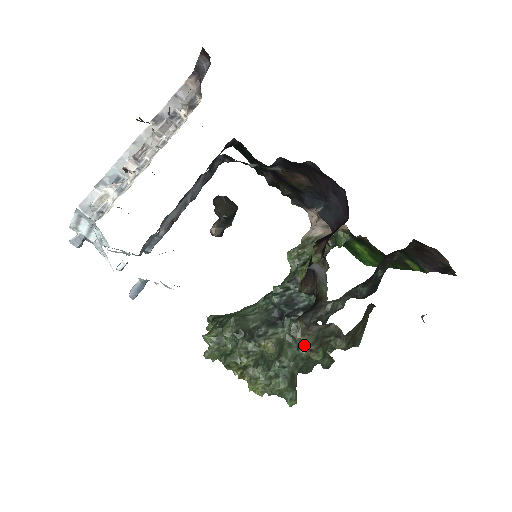
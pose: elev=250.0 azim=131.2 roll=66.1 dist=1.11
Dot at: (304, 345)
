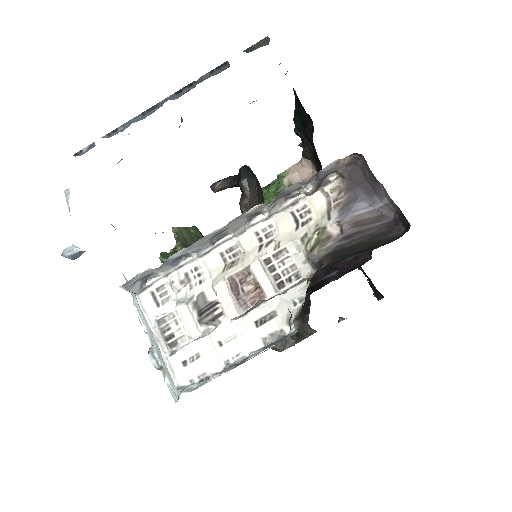
Dot at: occluded
